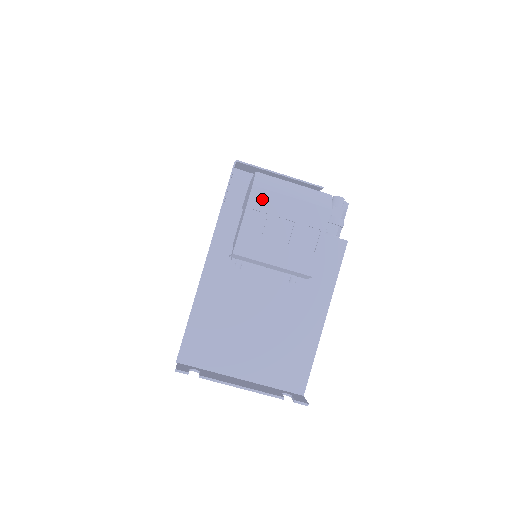
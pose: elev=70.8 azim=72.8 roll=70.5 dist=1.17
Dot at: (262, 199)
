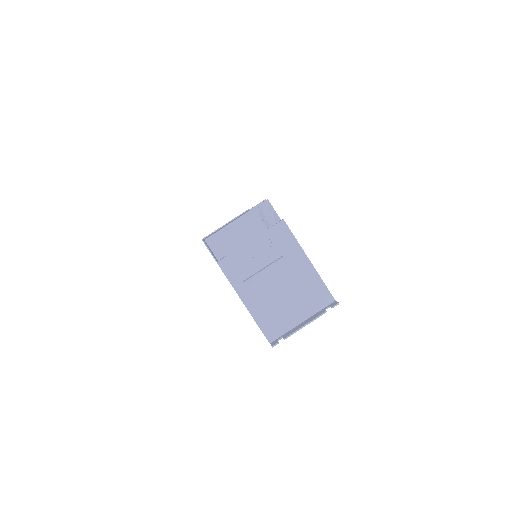
Dot at: (230, 248)
